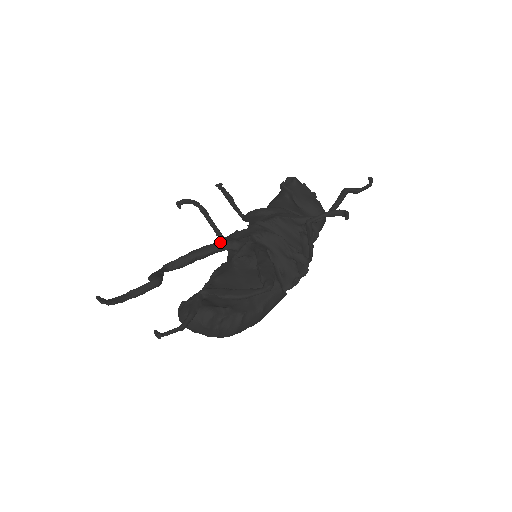
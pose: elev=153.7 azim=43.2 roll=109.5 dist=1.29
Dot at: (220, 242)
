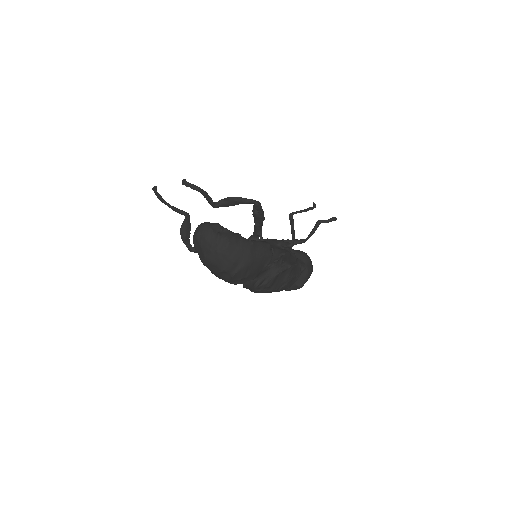
Dot at: occluded
